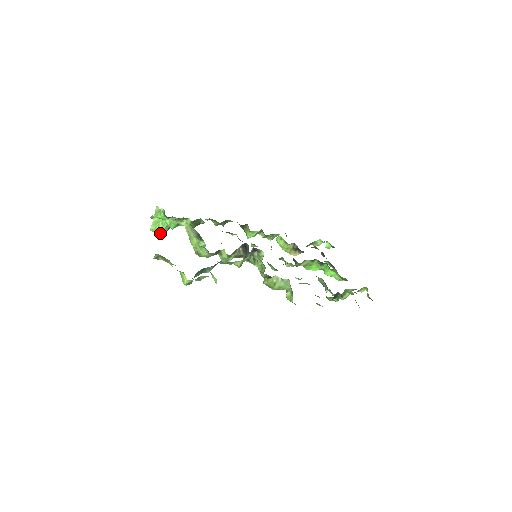
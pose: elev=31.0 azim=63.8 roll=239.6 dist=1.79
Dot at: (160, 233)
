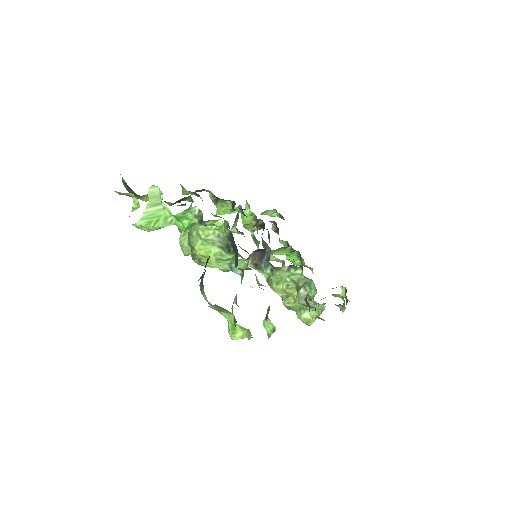
Dot at: (150, 230)
